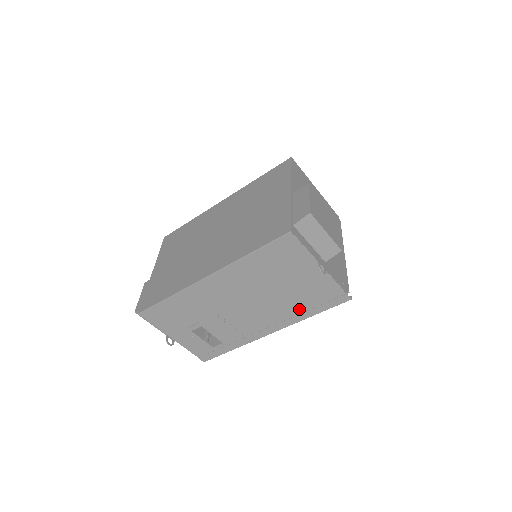
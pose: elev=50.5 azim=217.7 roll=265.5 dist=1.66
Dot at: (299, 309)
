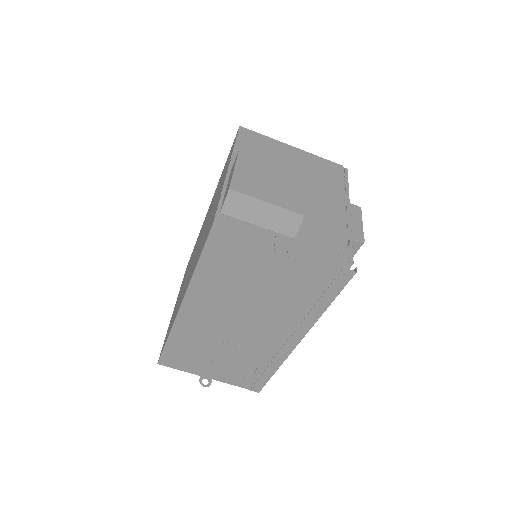
Dot at: (304, 306)
